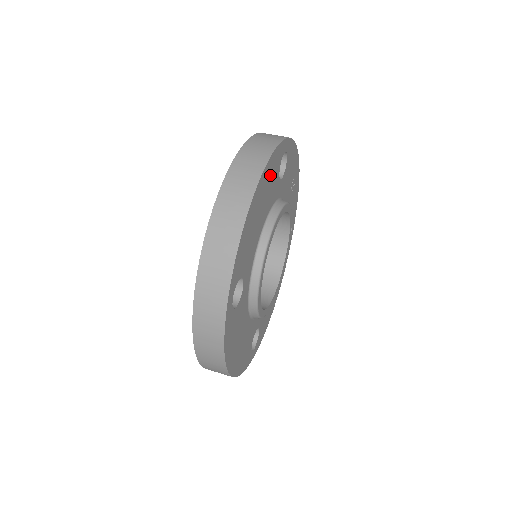
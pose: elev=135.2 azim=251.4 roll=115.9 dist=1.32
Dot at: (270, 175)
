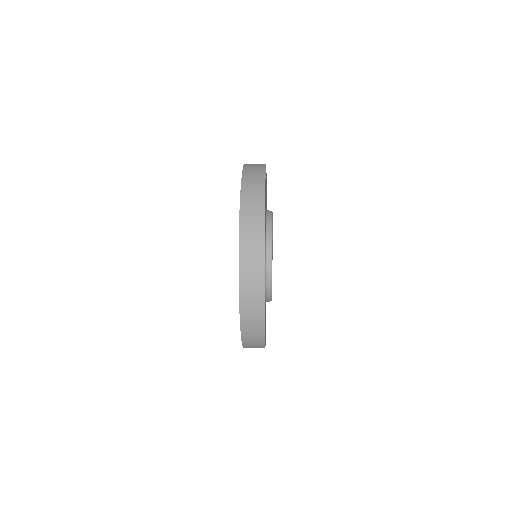
Dot at: occluded
